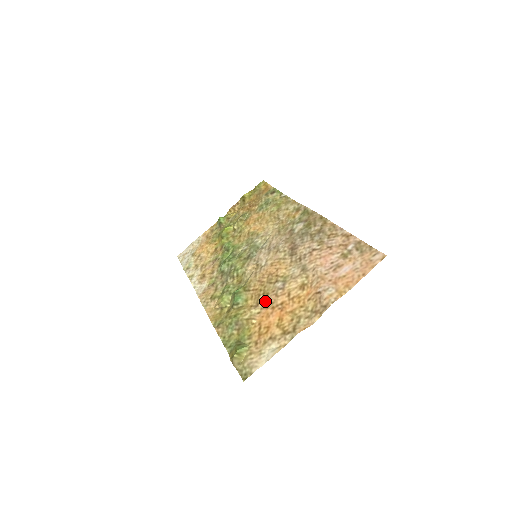
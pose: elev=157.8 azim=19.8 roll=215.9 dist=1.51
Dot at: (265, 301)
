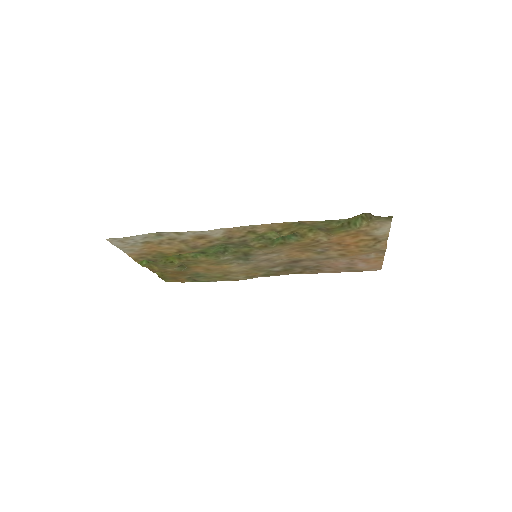
Dot at: (323, 243)
